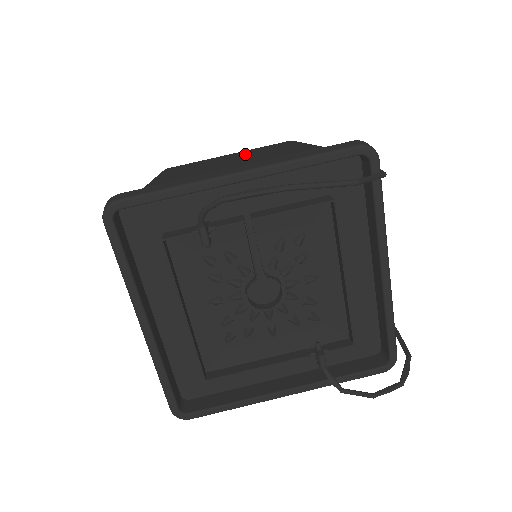
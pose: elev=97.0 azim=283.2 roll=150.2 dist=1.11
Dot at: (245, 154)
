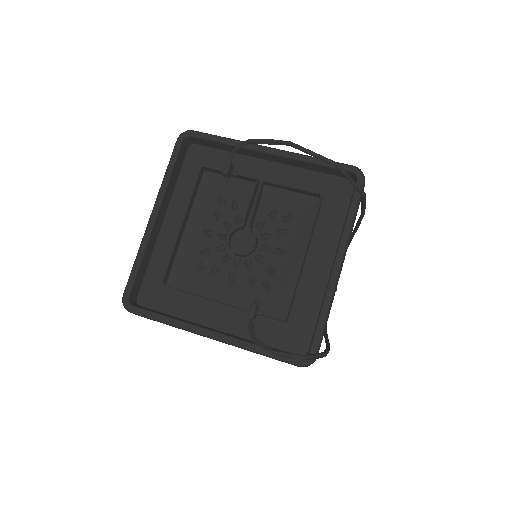
Dot at: occluded
